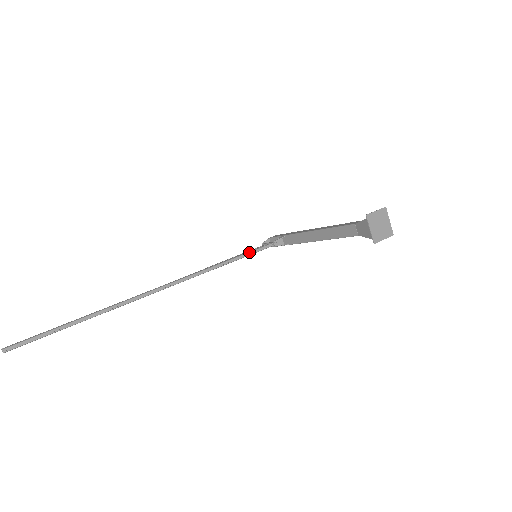
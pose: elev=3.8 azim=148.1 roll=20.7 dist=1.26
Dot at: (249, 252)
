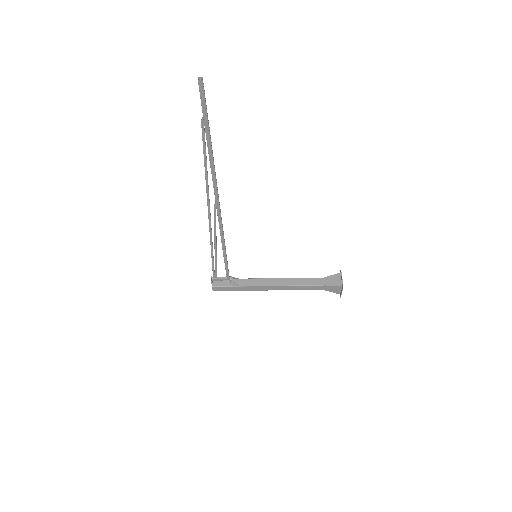
Dot at: (227, 262)
